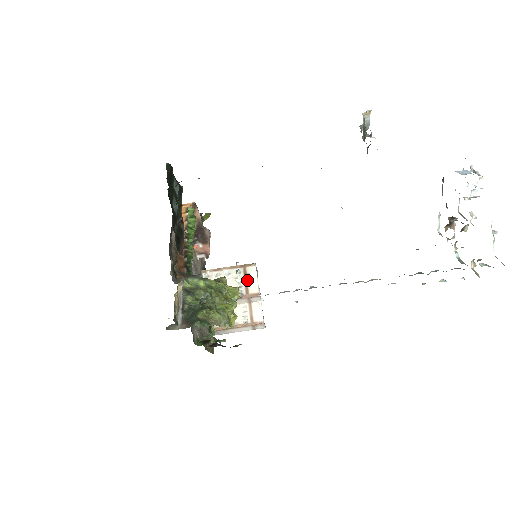
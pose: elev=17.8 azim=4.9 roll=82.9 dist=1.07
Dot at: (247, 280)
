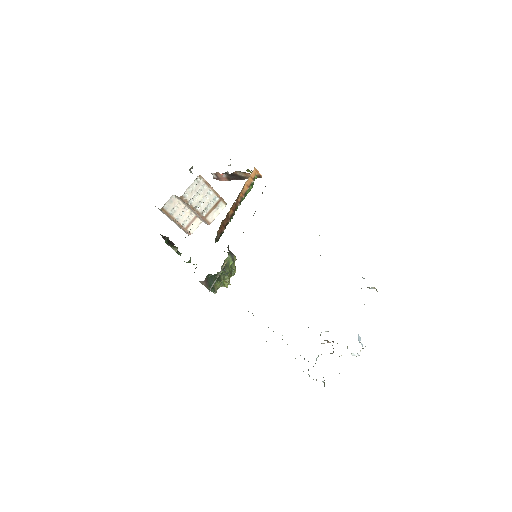
Dot at: (214, 209)
